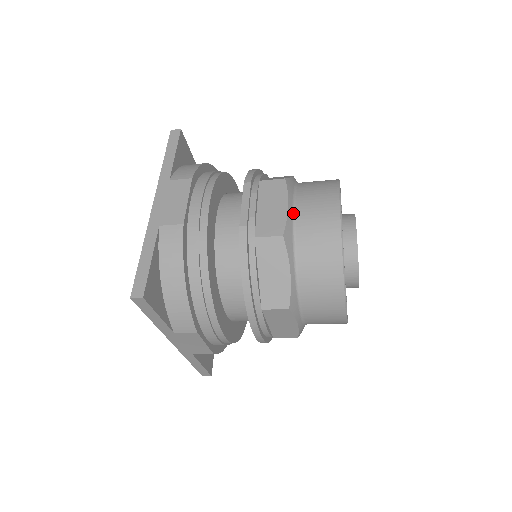
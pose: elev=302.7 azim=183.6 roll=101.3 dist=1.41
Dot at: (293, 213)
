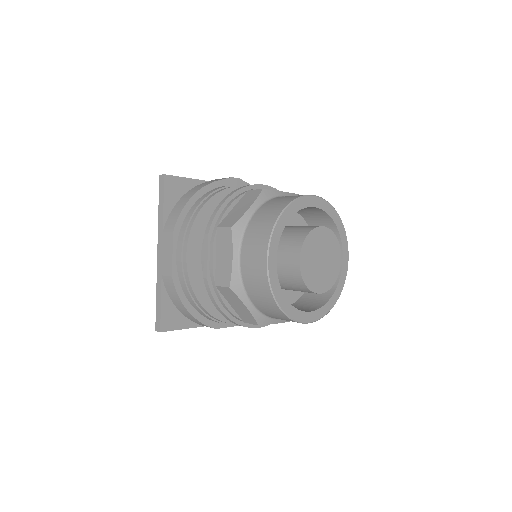
Dot at: (239, 262)
